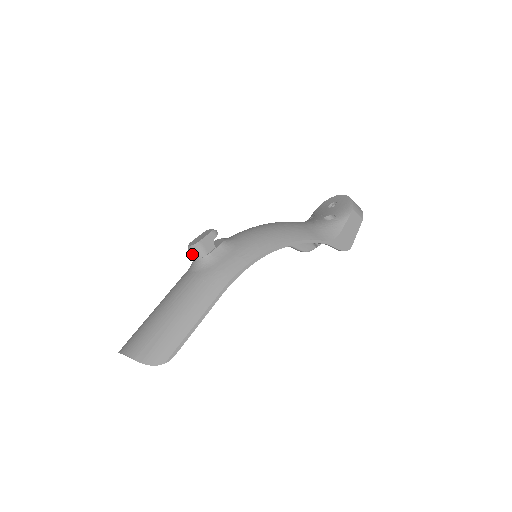
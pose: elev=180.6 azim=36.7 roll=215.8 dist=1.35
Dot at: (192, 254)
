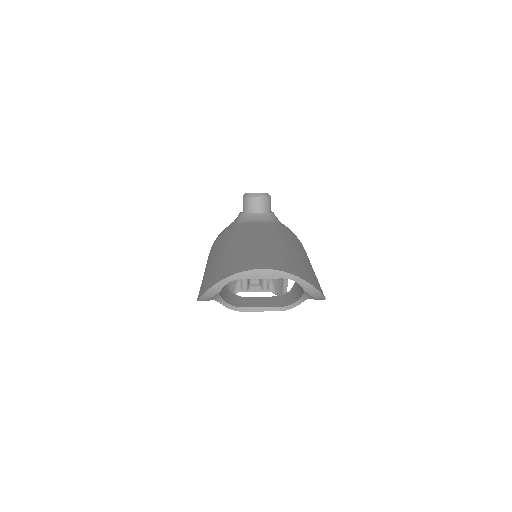
Dot at: (258, 203)
